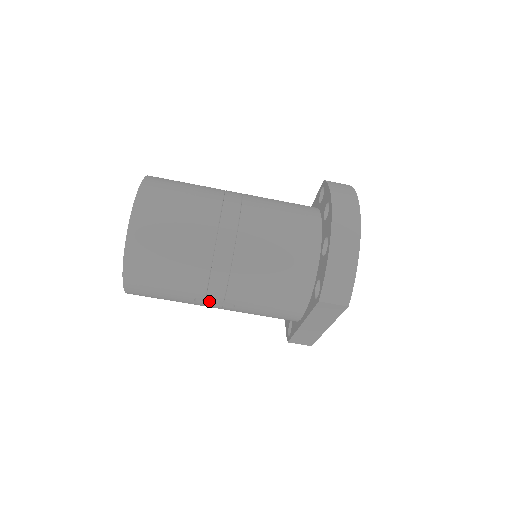
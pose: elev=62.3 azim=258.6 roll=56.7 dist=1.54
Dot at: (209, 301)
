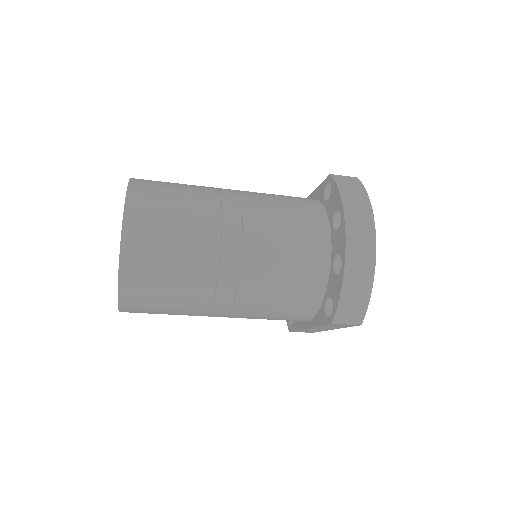
Dot at: (212, 315)
